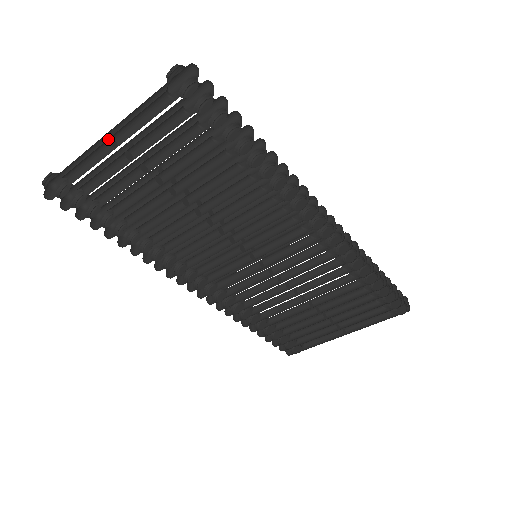
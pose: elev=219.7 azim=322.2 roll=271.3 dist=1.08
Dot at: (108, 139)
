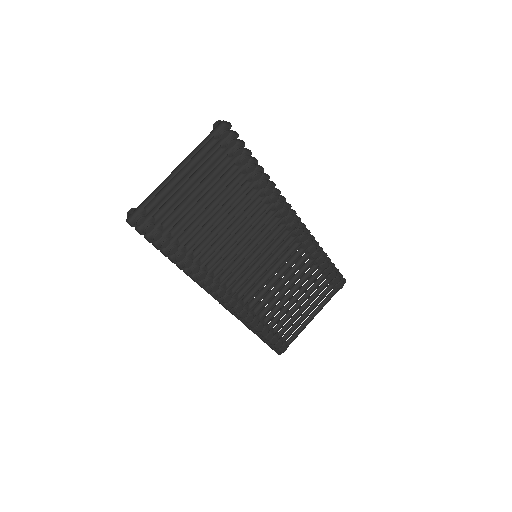
Dot at: (180, 171)
